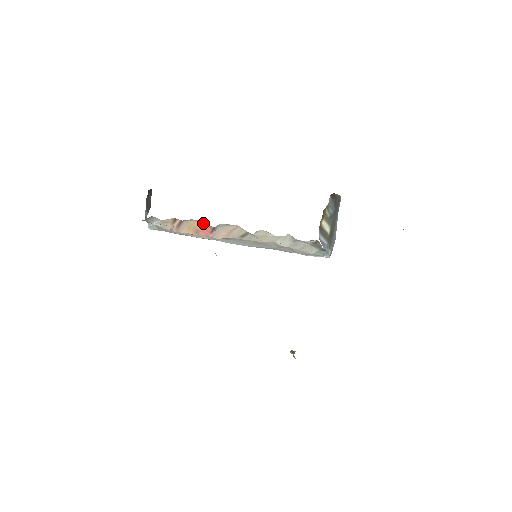
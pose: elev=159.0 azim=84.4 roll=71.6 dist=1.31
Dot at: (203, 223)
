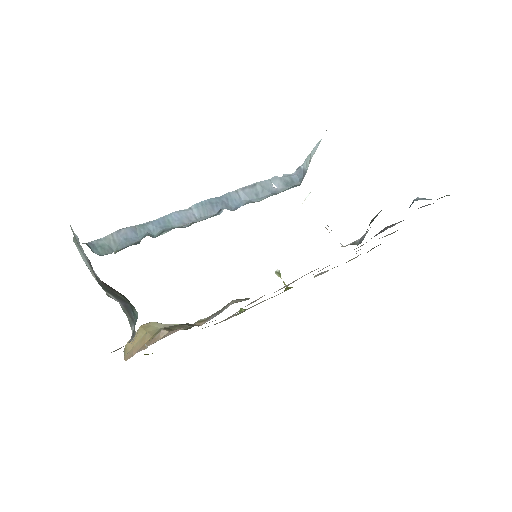
Dot at: occluded
